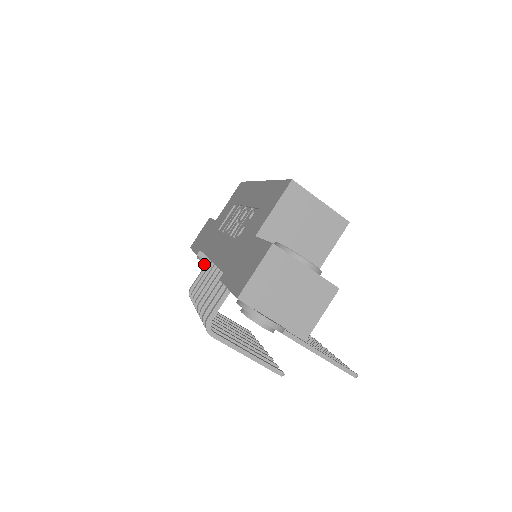
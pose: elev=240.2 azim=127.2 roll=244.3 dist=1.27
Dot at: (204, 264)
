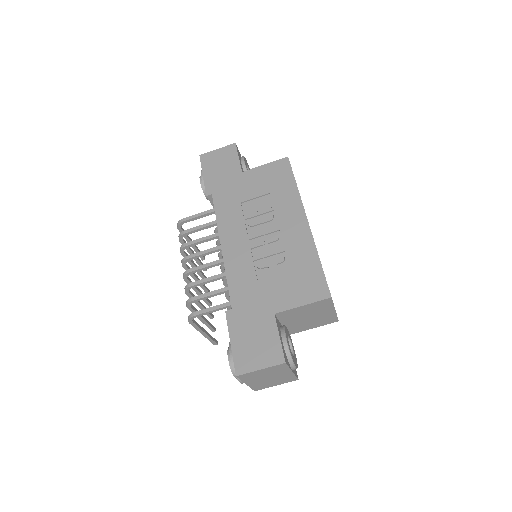
Dot at: (204, 188)
